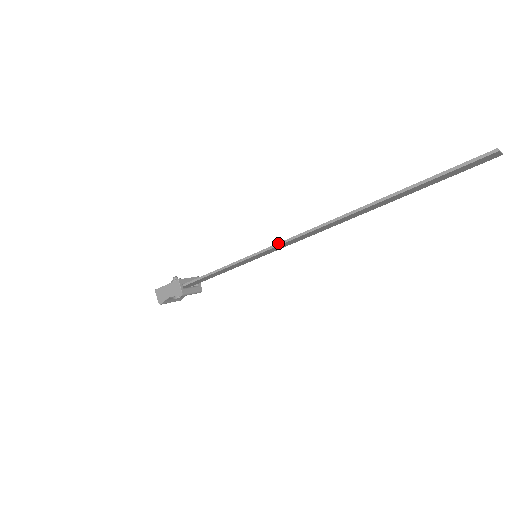
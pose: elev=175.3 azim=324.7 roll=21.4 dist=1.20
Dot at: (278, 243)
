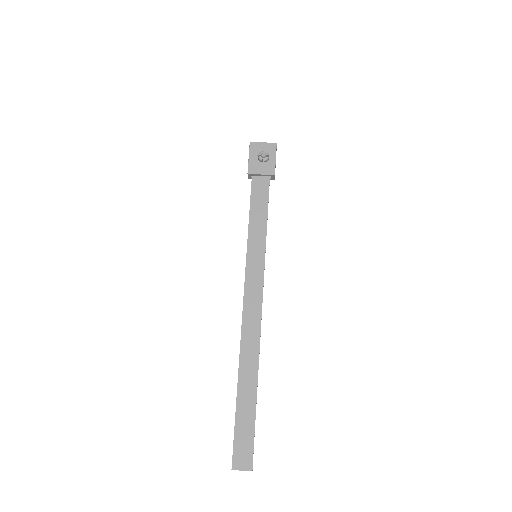
Dot at: (244, 286)
